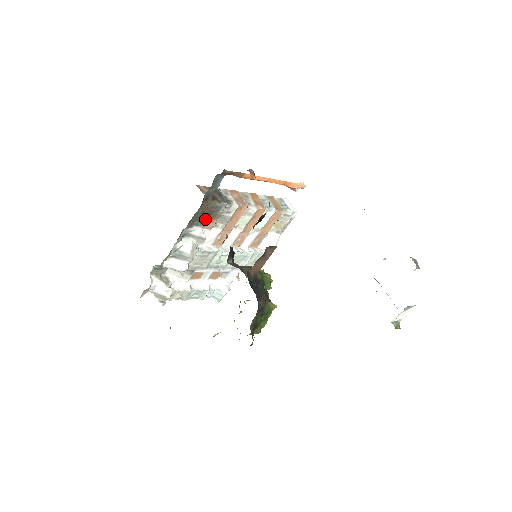
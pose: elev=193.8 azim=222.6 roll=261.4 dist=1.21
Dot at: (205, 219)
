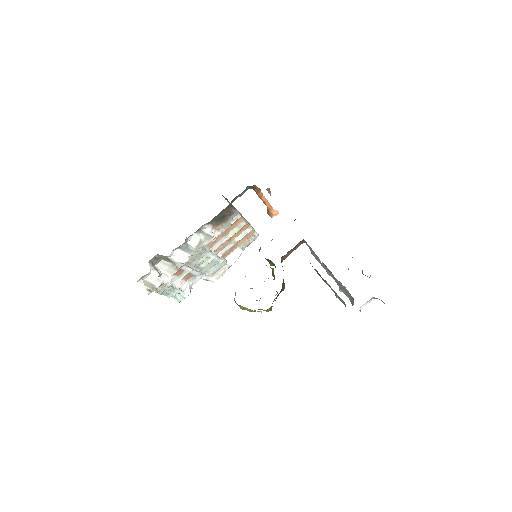
Dot at: (219, 220)
